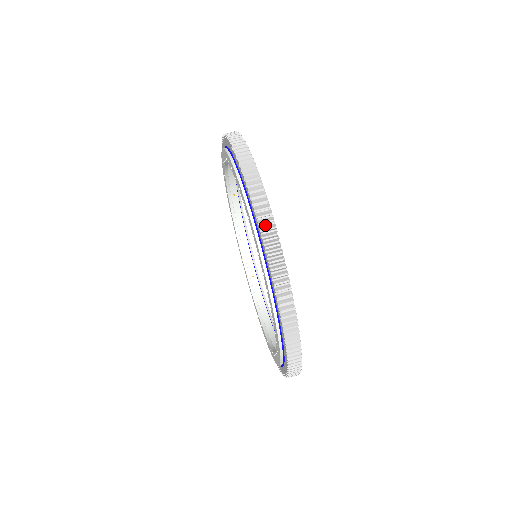
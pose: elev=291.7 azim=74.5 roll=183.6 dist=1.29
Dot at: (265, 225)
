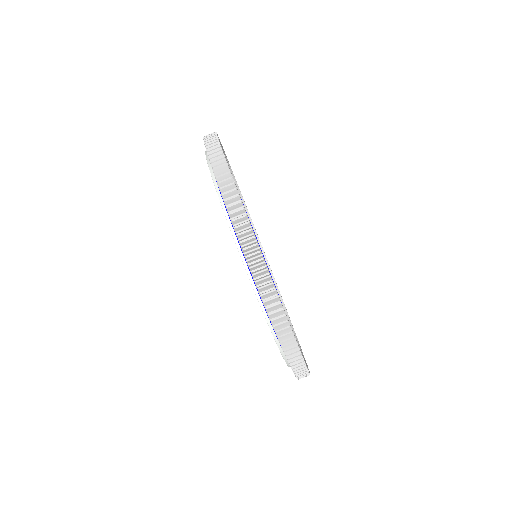
Dot at: occluded
